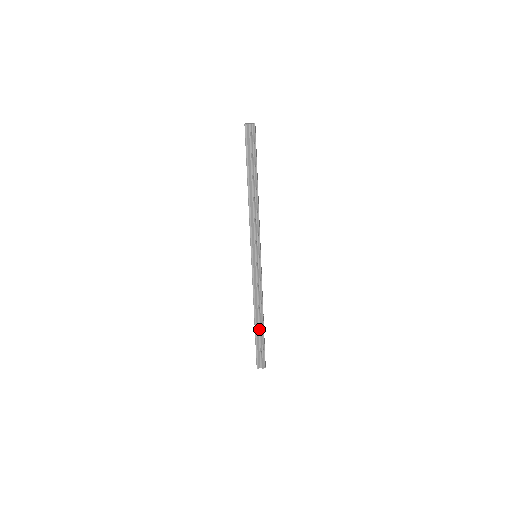
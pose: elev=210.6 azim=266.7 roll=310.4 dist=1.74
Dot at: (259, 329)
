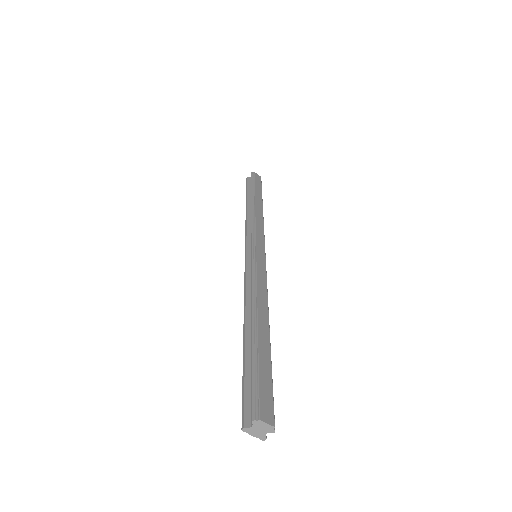
Dot at: occluded
